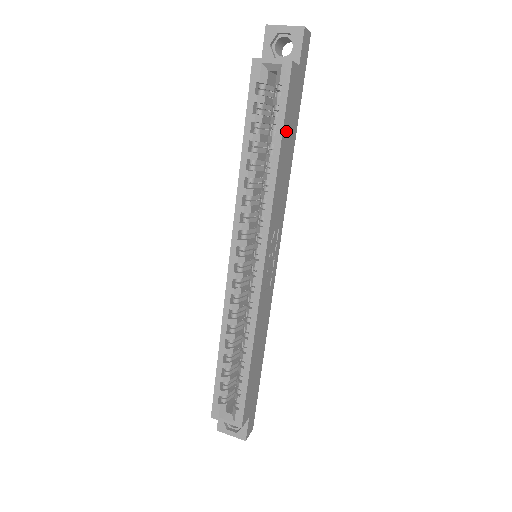
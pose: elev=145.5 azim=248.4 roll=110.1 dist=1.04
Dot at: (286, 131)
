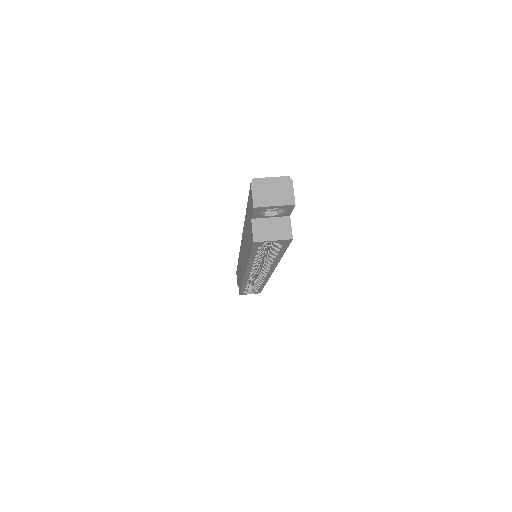
Dot at: occluded
